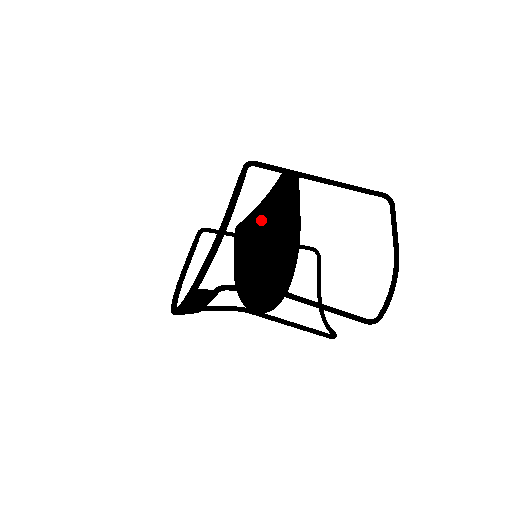
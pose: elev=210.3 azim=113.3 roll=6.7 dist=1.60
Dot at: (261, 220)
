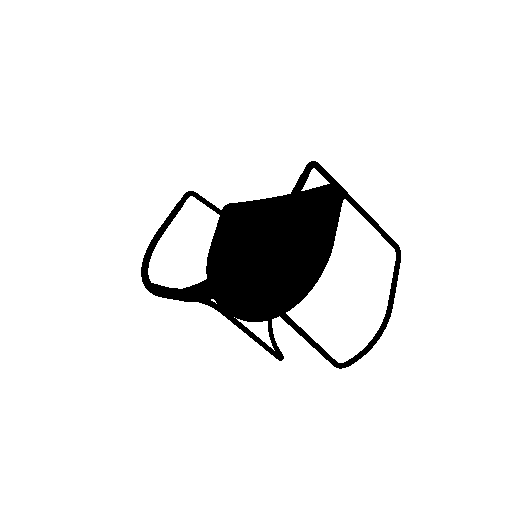
Dot at: (272, 218)
